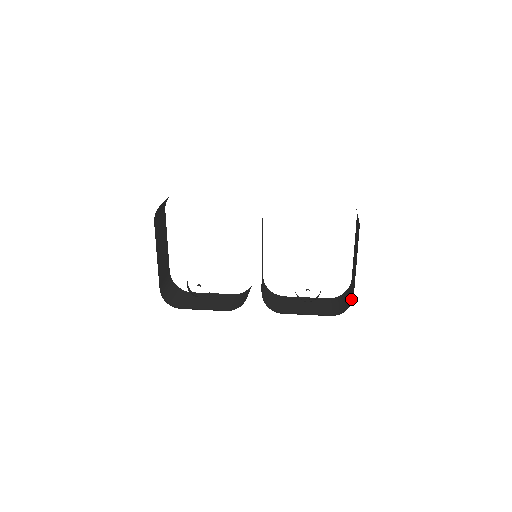
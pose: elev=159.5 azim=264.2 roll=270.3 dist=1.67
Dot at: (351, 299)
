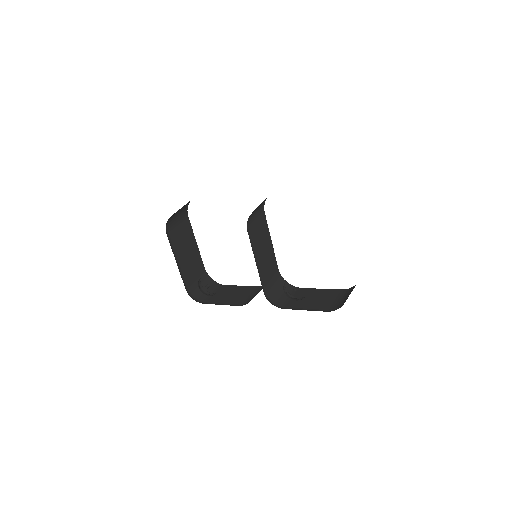
Dot at: occluded
